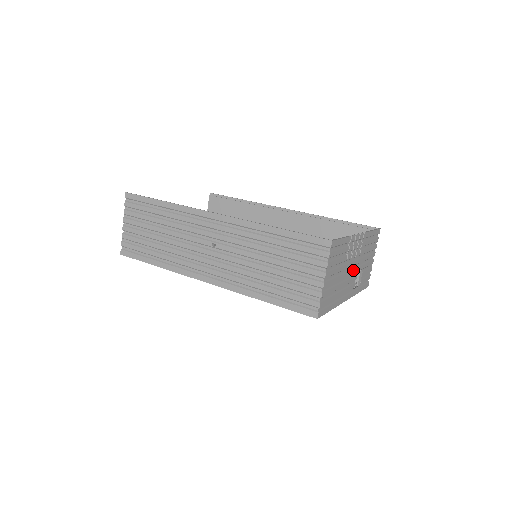
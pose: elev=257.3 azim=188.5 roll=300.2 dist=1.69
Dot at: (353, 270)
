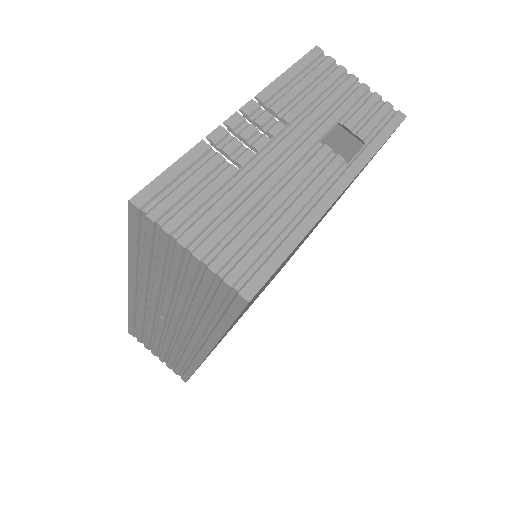
Dot at: (295, 154)
